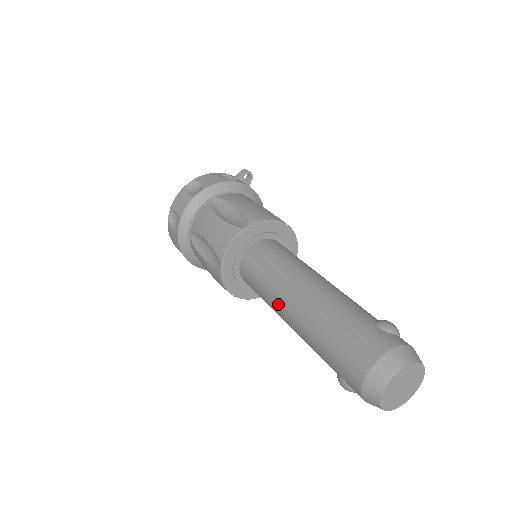
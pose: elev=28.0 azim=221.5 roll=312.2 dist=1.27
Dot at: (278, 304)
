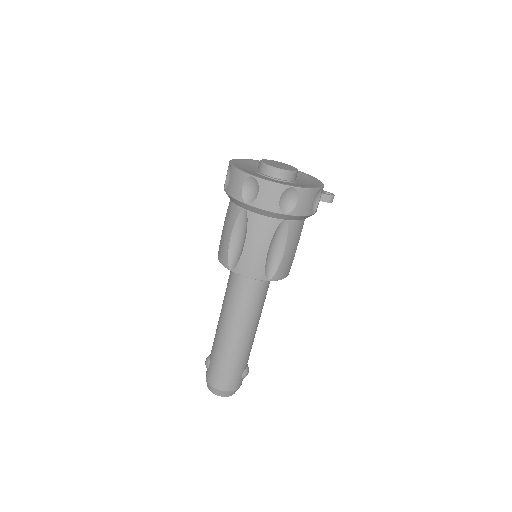
Dot at: (227, 318)
